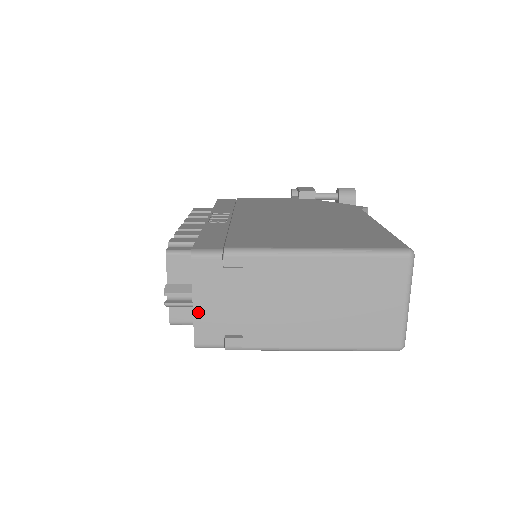
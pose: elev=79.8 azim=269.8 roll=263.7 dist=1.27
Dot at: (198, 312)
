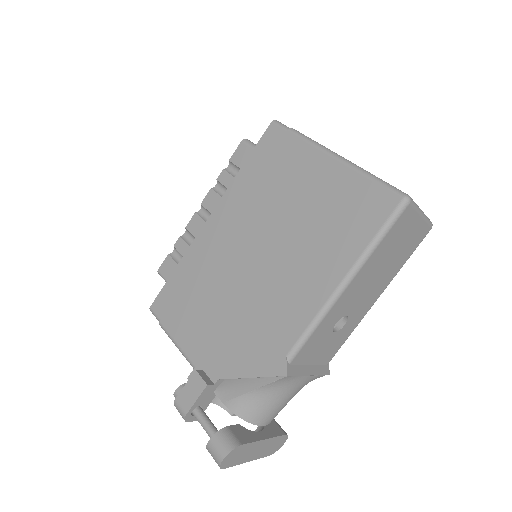
Dot at: occluded
